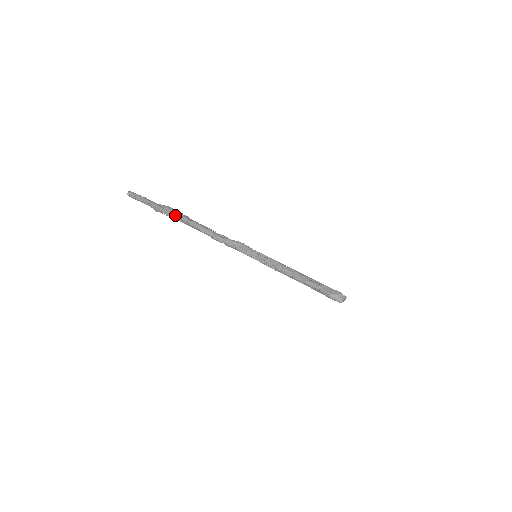
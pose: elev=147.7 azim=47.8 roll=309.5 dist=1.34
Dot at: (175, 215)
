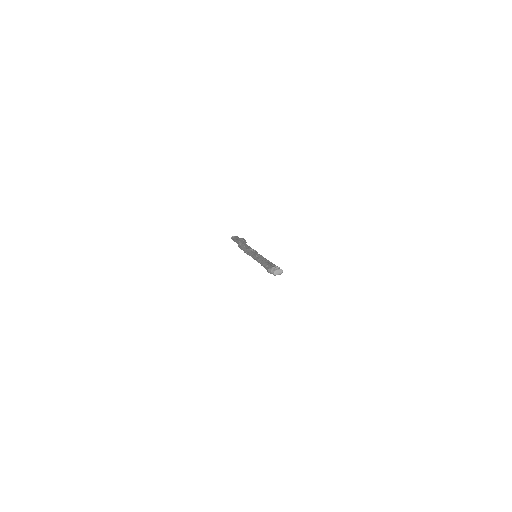
Dot at: occluded
